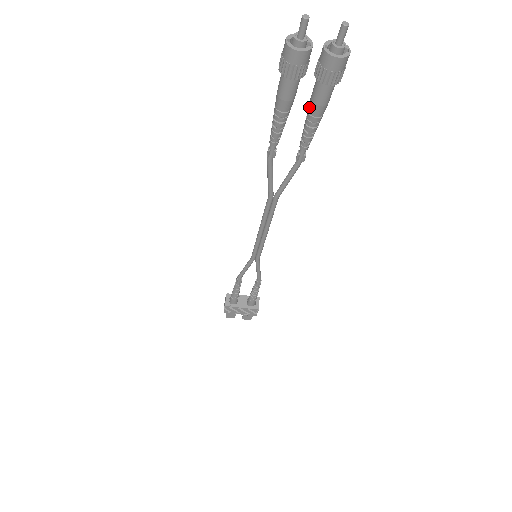
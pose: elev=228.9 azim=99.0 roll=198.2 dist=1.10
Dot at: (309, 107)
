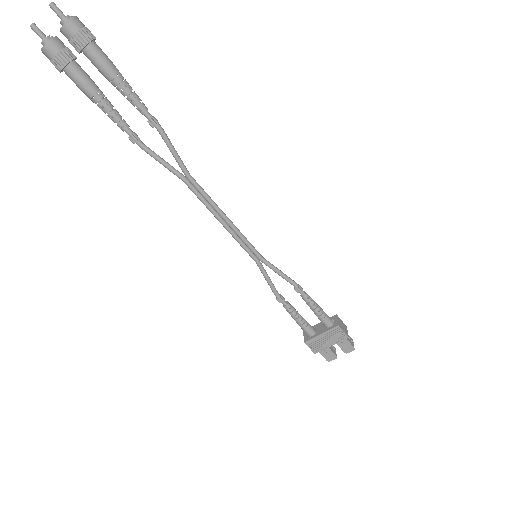
Dot at: occluded
